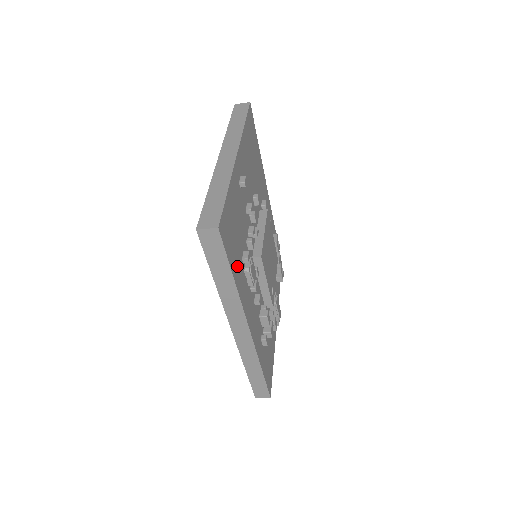
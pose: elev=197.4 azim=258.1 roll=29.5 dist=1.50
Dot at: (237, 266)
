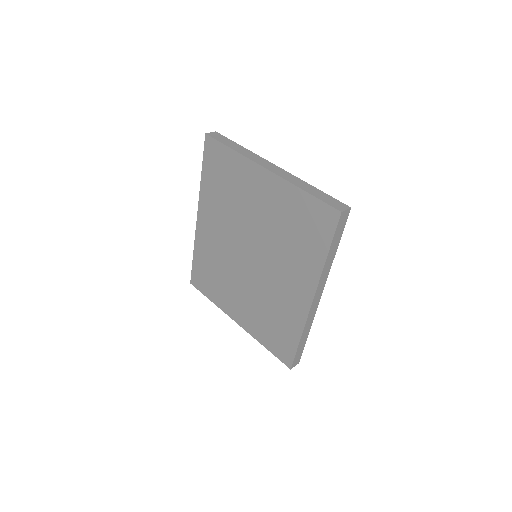
Dot at: occluded
